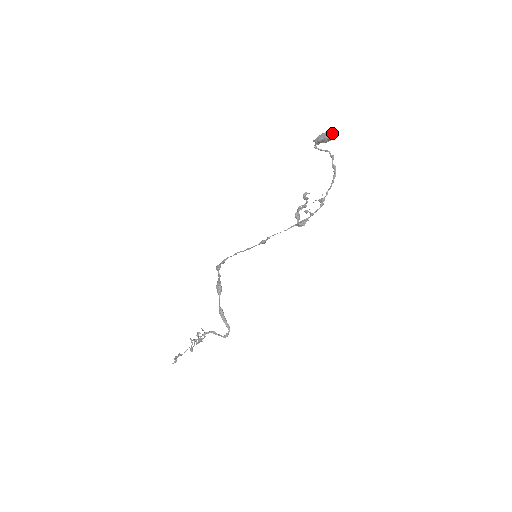
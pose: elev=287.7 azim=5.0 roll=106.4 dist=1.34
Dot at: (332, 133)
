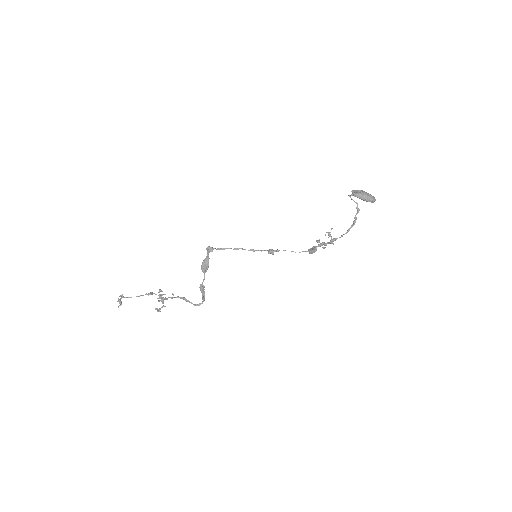
Dot at: (373, 200)
